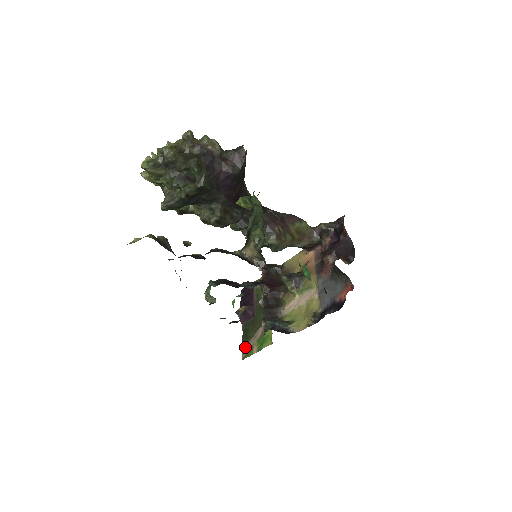
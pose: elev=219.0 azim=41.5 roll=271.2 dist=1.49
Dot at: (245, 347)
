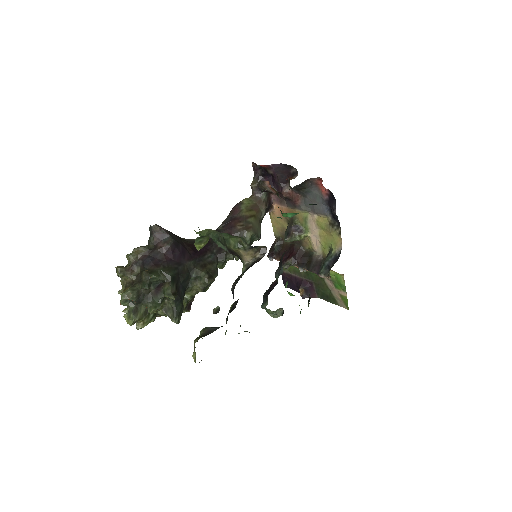
Dot at: (338, 302)
